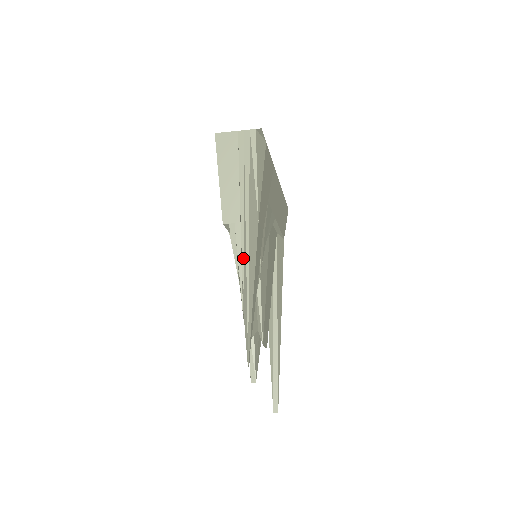
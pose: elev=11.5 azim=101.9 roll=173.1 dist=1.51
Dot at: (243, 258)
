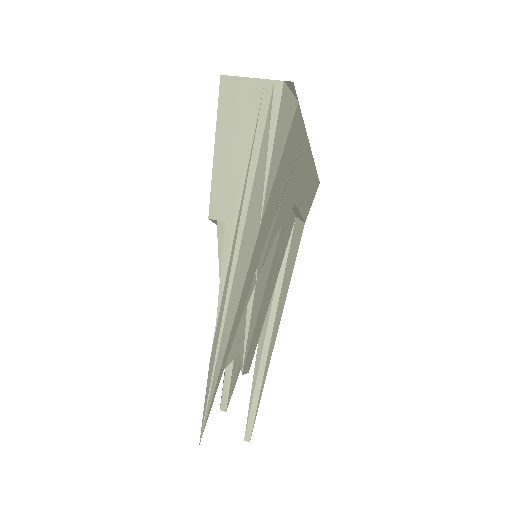
Dot at: (225, 282)
